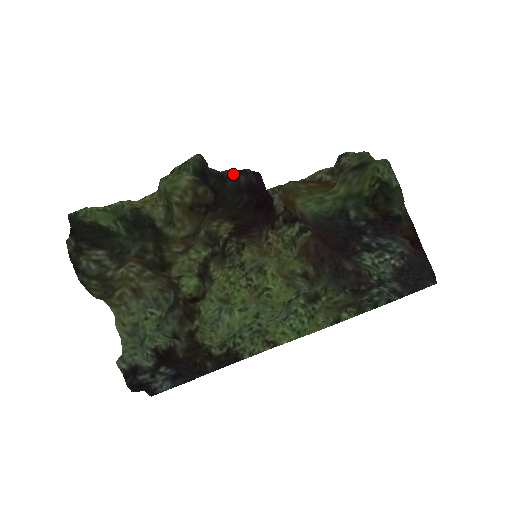
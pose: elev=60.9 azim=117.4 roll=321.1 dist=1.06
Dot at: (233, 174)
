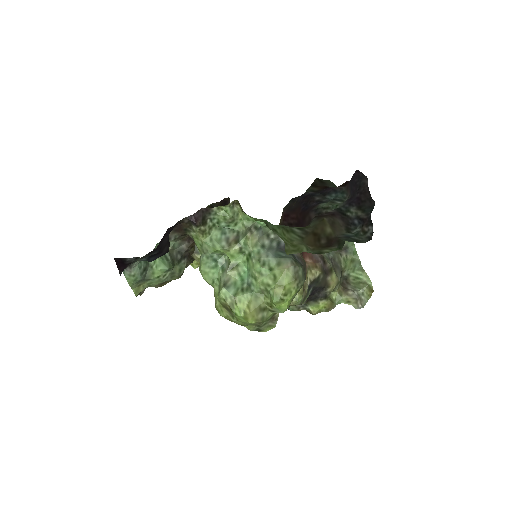
Dot at: occluded
